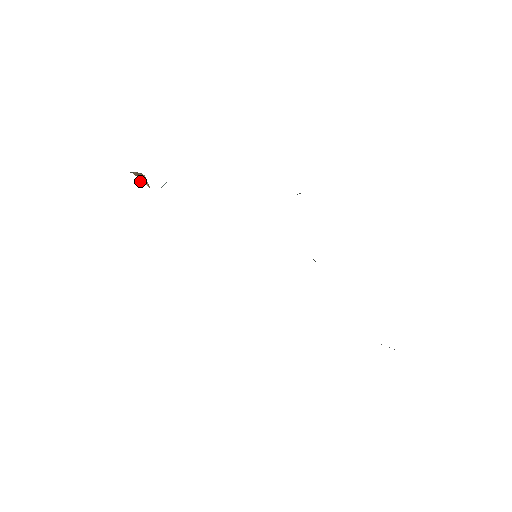
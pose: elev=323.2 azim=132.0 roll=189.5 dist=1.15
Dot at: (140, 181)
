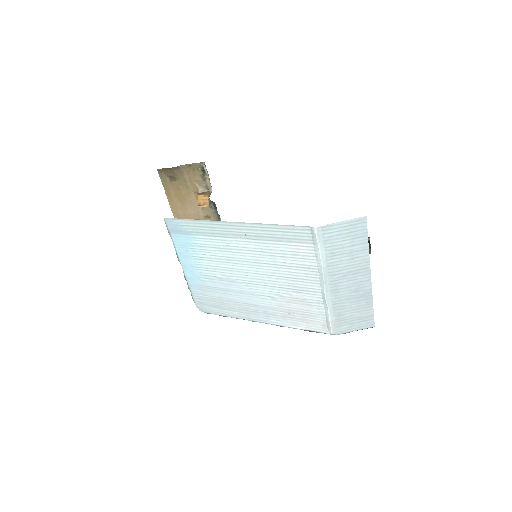
Dot at: (197, 200)
